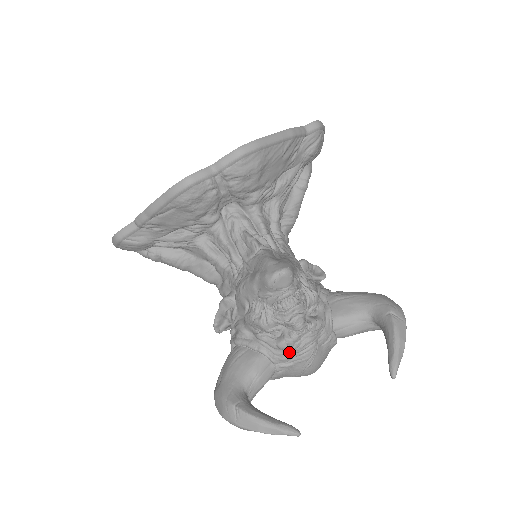
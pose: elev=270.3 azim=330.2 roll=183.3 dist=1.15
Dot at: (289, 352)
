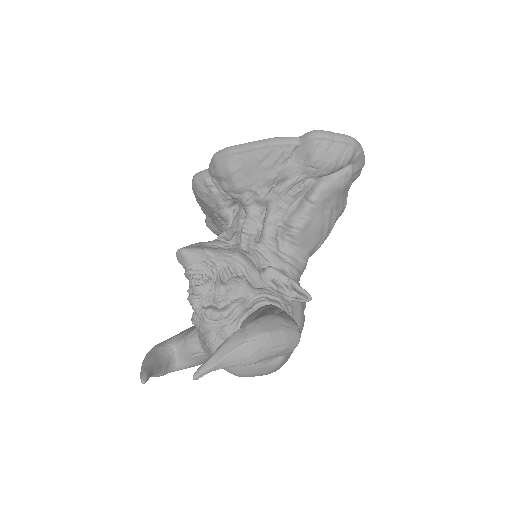
Dot at: (198, 331)
